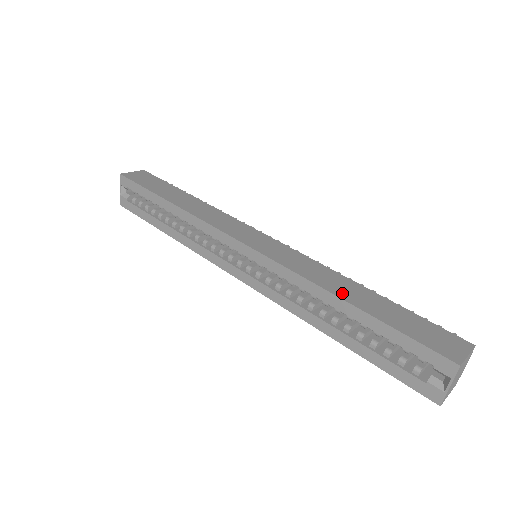
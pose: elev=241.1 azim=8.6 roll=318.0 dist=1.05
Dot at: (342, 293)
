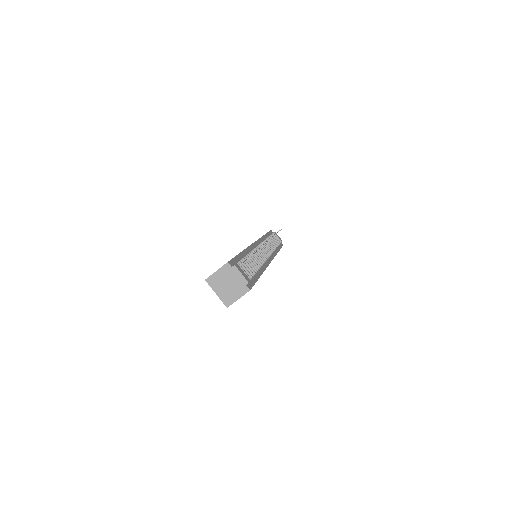
Dot at: occluded
